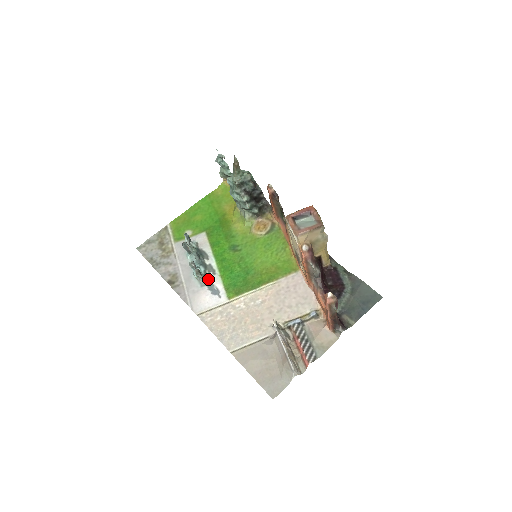
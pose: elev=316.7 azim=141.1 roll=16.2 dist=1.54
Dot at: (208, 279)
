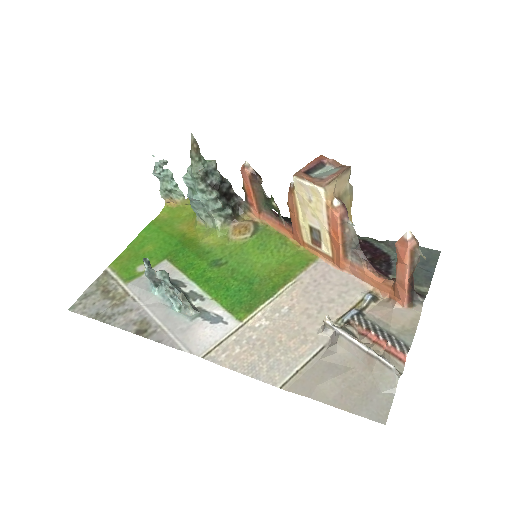
Dot at: (197, 308)
